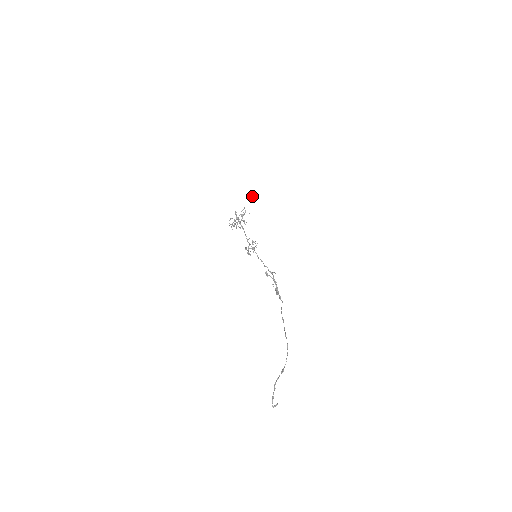
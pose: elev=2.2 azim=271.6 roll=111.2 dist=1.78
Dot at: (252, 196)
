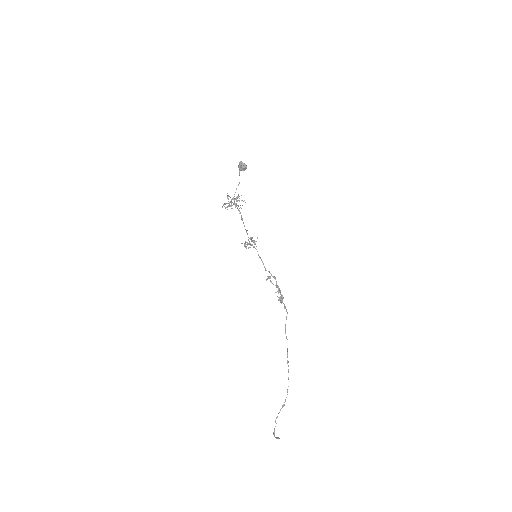
Dot at: (245, 168)
